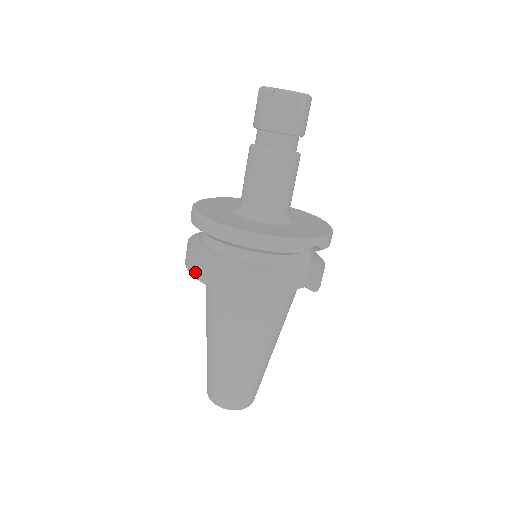
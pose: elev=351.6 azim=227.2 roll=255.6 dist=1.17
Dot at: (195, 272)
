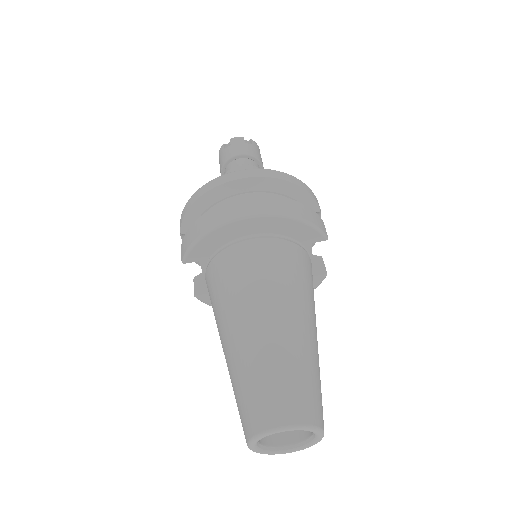
Dot at: (242, 211)
